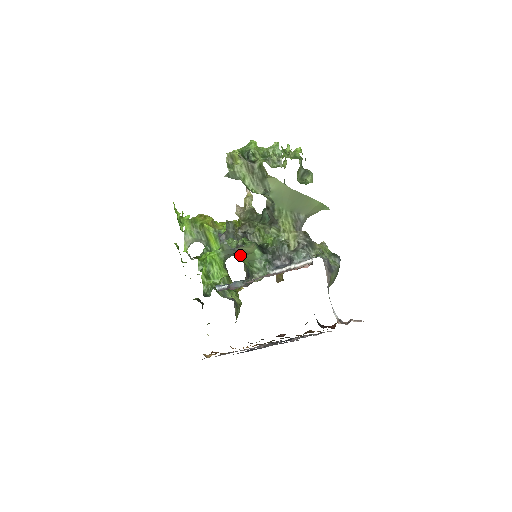
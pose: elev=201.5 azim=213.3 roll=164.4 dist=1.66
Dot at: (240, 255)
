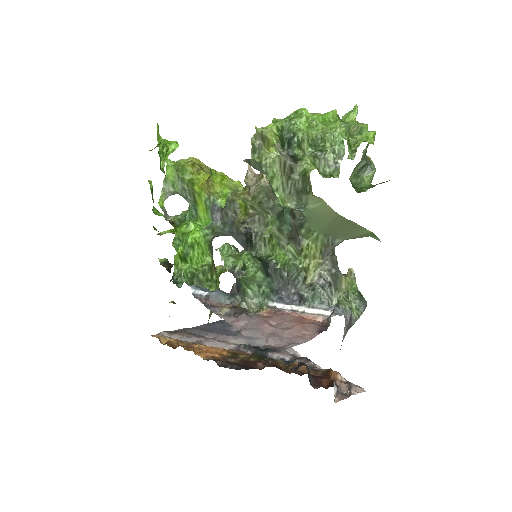
Dot at: occluded
